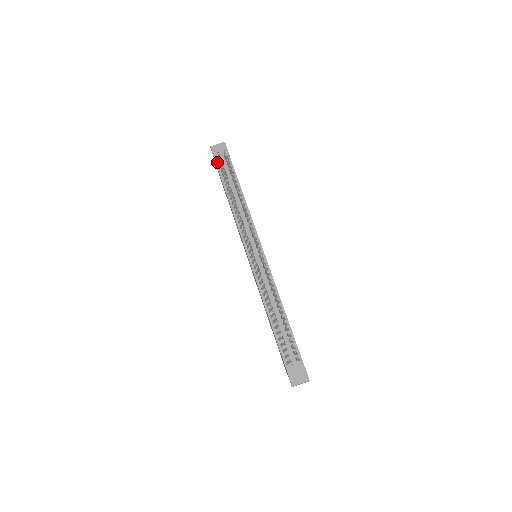
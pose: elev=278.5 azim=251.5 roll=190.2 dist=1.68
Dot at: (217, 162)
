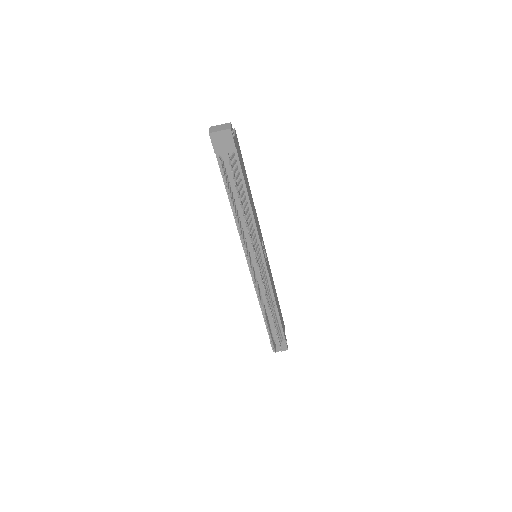
Dot at: (218, 155)
